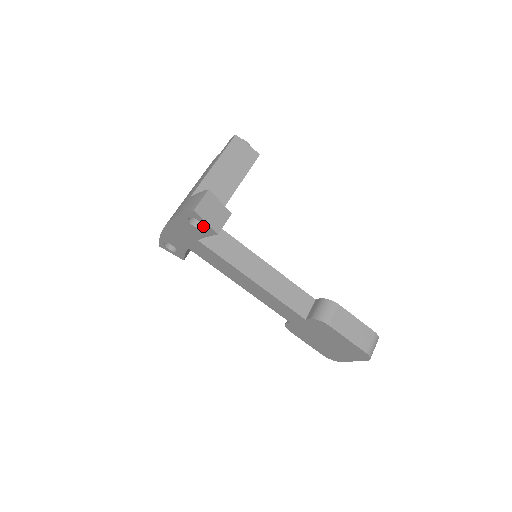
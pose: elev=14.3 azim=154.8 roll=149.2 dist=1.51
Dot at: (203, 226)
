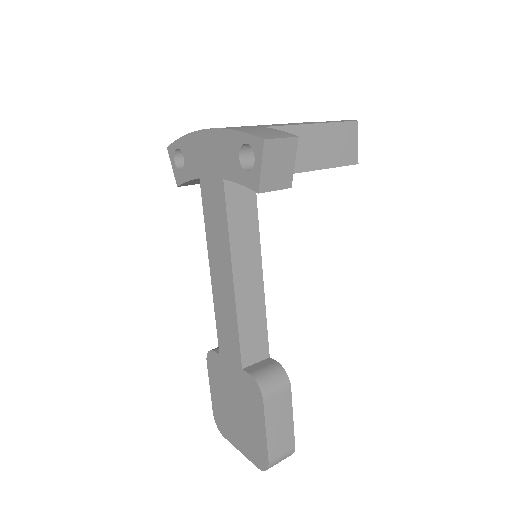
Dot at: (252, 168)
